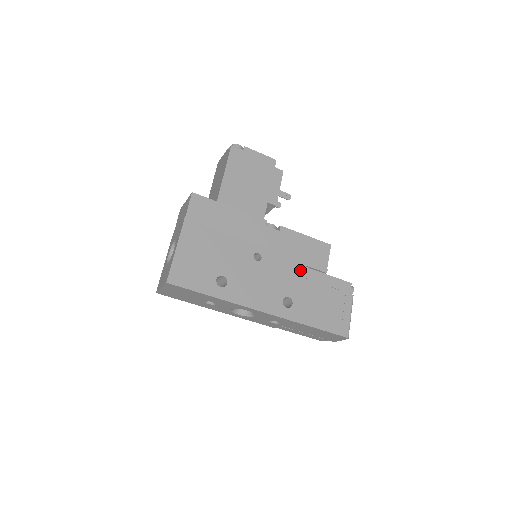
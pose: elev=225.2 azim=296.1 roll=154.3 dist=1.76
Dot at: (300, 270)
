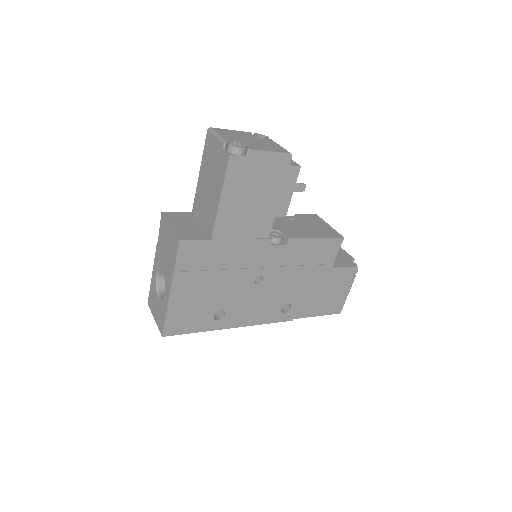
Dot at: (304, 276)
